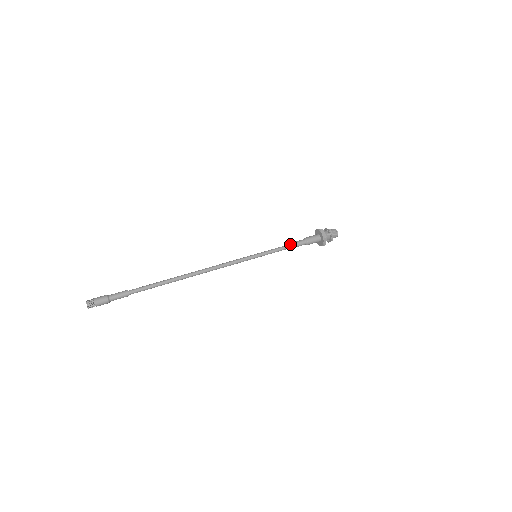
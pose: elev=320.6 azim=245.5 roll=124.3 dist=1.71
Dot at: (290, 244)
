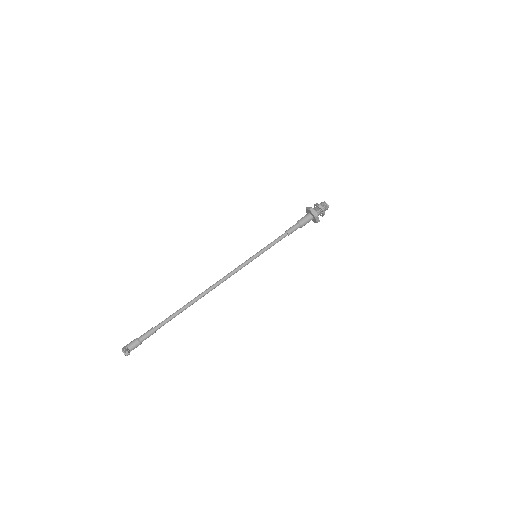
Dot at: (285, 233)
